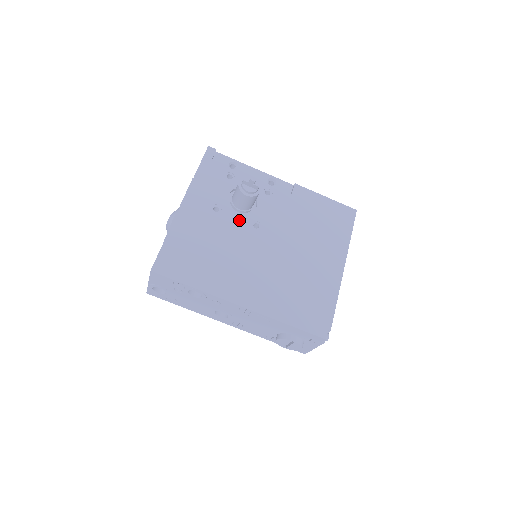
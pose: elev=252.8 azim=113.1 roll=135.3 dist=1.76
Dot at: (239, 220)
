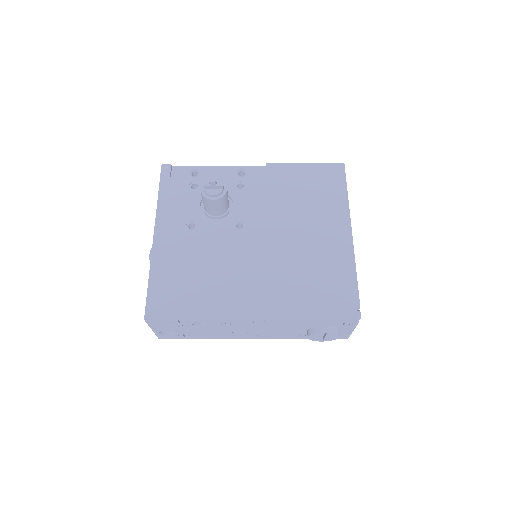
Dot at: (219, 228)
